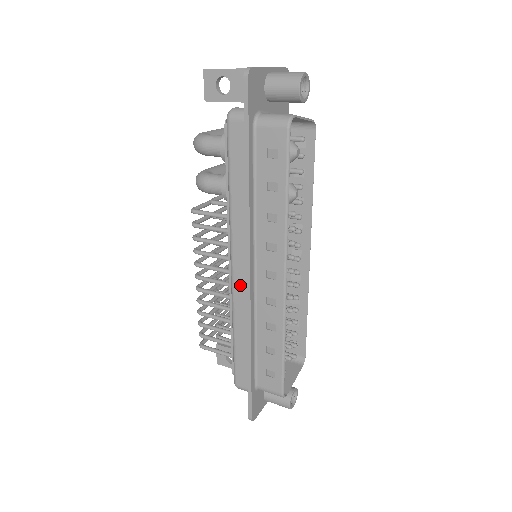
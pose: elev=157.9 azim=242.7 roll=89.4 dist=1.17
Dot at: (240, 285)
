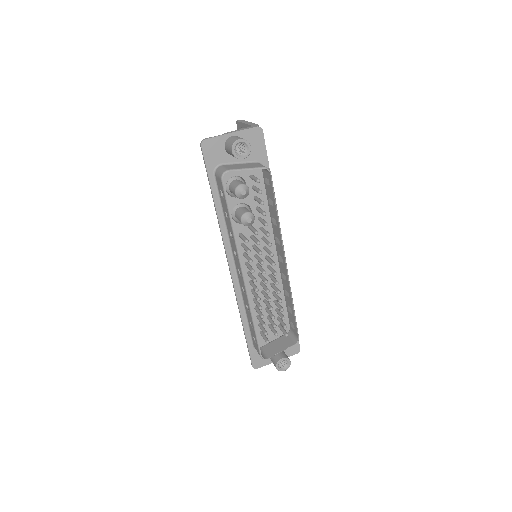
Dot at: occluded
